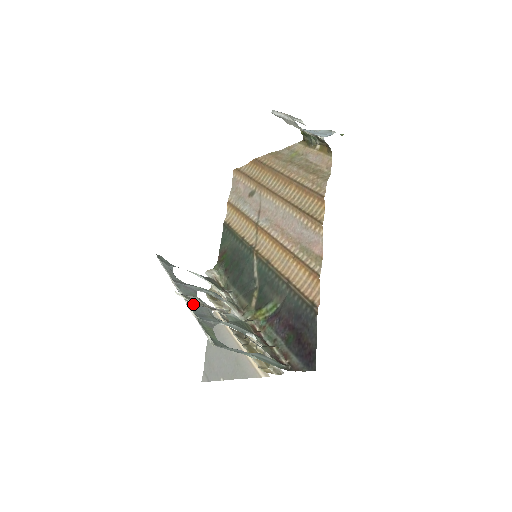
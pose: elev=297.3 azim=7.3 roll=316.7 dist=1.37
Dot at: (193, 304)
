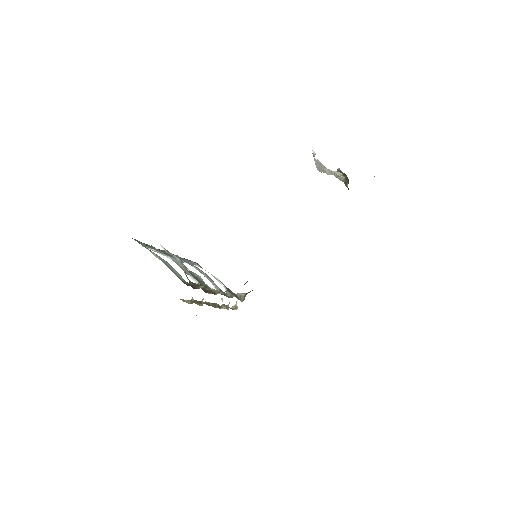
Dot at: (166, 252)
